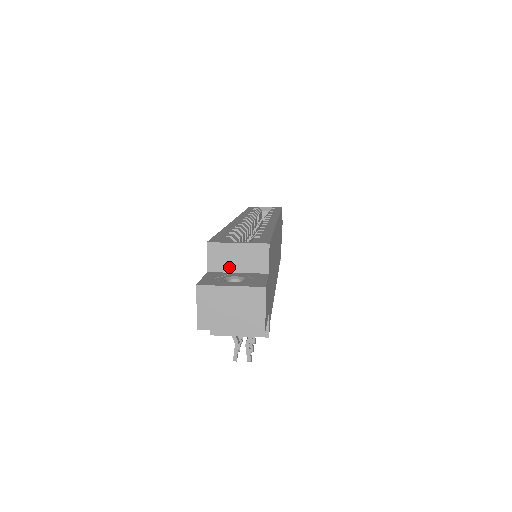
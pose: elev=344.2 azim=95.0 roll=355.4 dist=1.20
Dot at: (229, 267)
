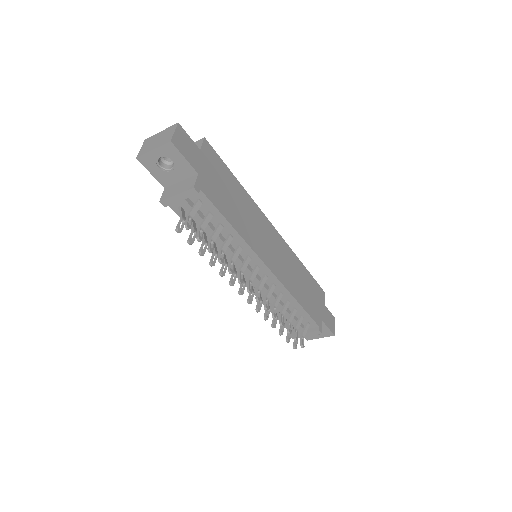
Dot at: occluded
